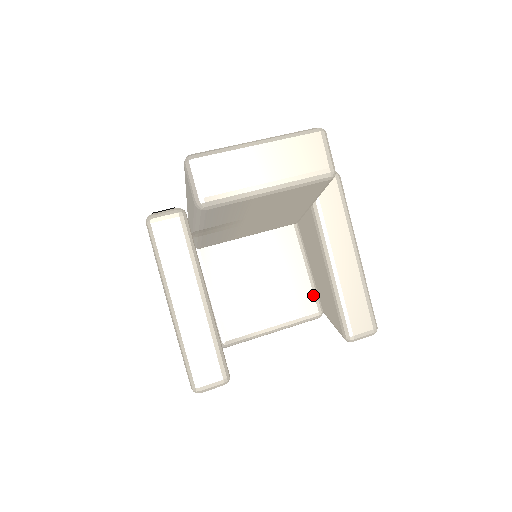
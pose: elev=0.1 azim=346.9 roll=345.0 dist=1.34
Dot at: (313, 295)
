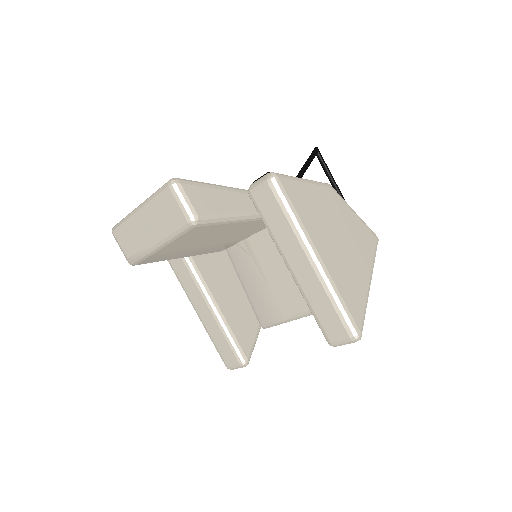
Dot at: occluded
